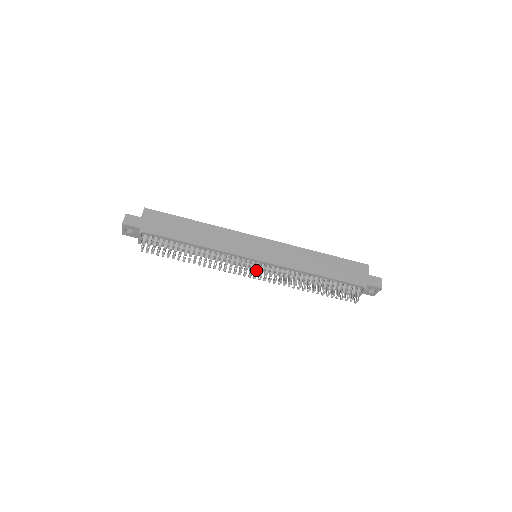
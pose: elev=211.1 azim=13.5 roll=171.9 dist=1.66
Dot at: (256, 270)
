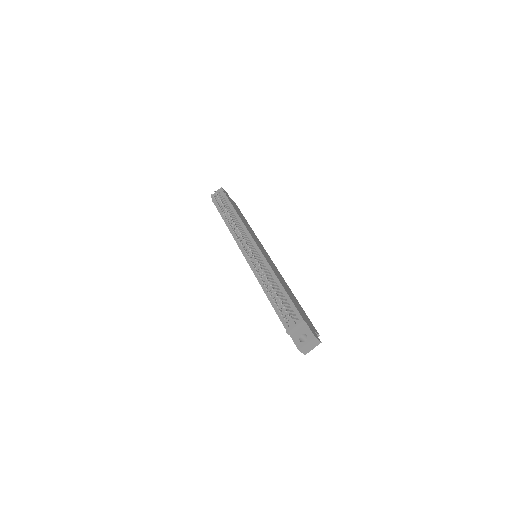
Dot at: (250, 247)
